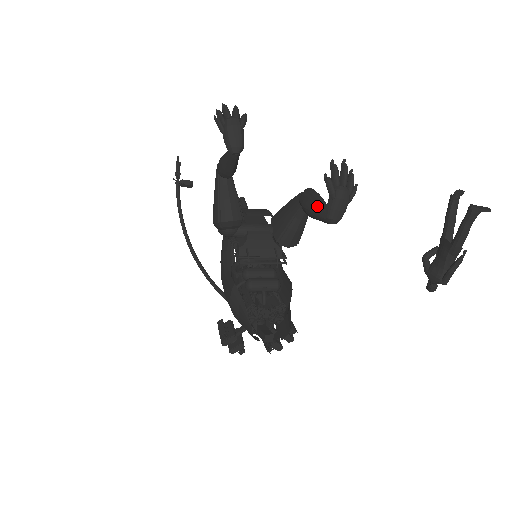
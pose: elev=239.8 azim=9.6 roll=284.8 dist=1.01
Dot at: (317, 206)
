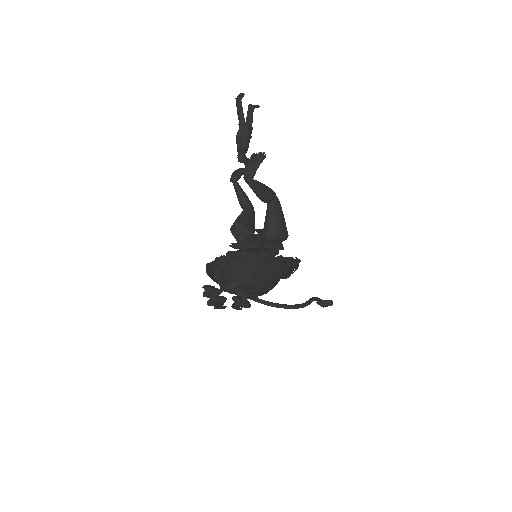
Dot at: occluded
